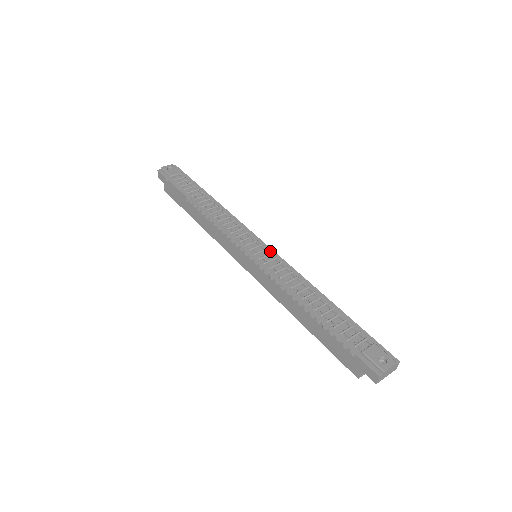
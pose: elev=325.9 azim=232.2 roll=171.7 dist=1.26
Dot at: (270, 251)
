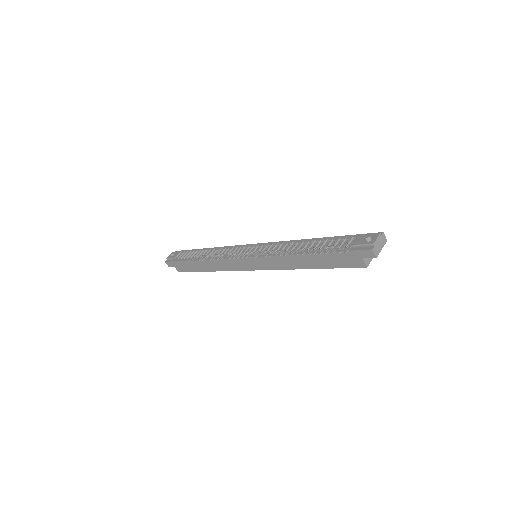
Dot at: (262, 245)
